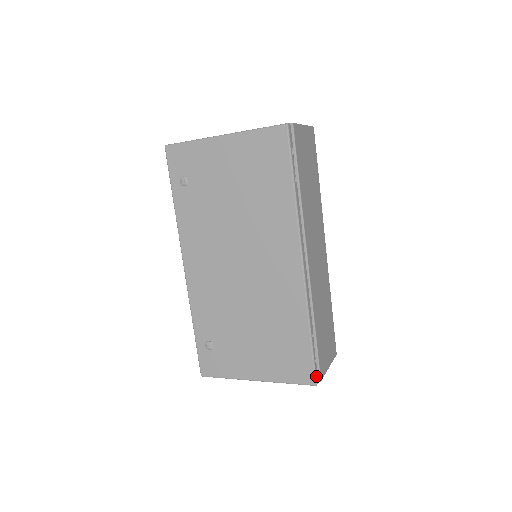
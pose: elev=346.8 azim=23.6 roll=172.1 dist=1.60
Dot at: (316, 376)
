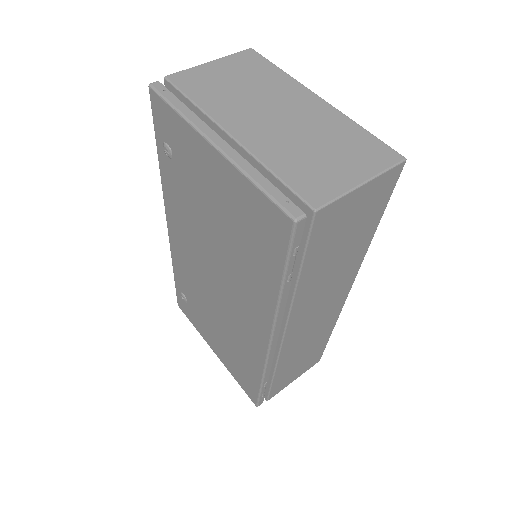
Dot at: (259, 403)
